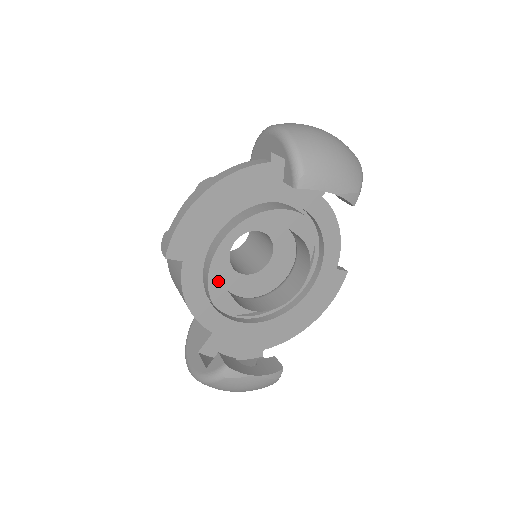
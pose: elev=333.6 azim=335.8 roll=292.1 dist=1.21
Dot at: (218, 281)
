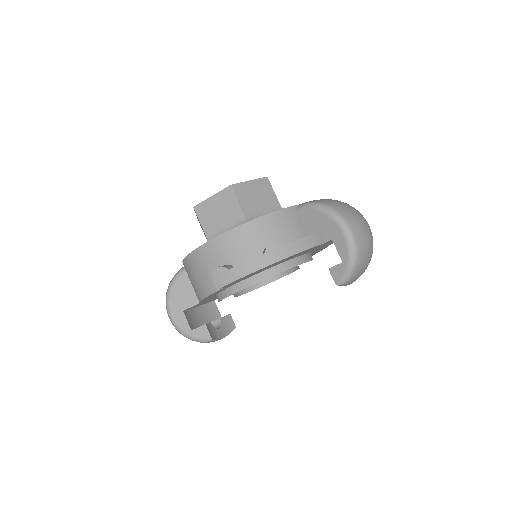
Dot at: occluded
